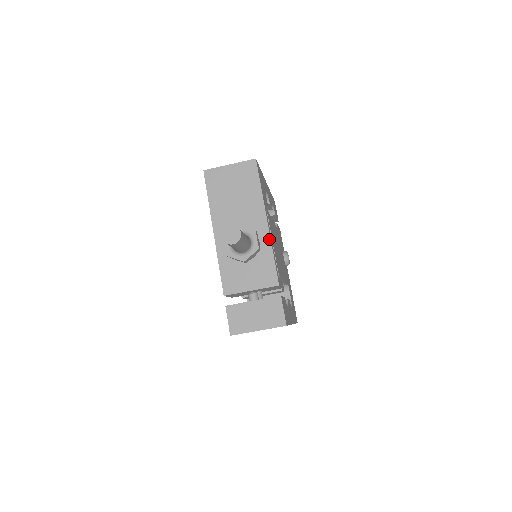
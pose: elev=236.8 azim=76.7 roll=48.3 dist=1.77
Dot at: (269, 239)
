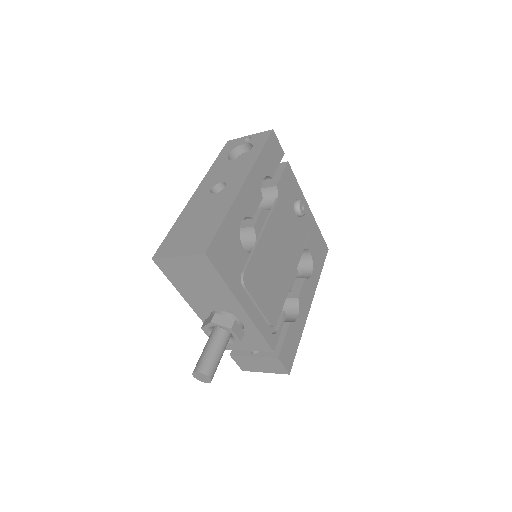
Dot at: (251, 322)
